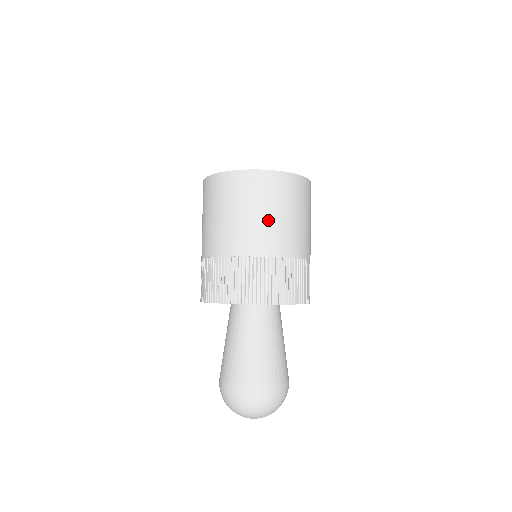
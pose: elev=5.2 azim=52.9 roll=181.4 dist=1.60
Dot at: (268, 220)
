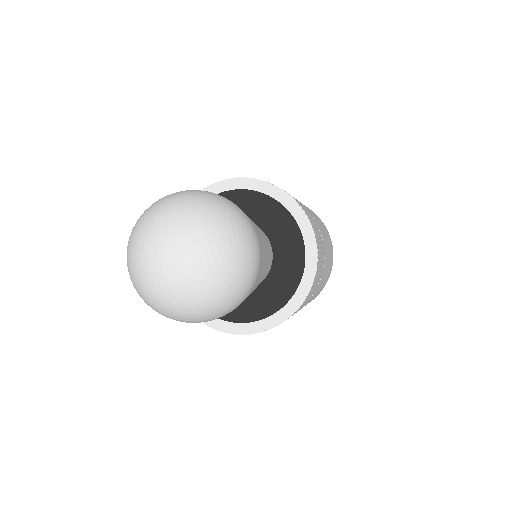
Dot at: occluded
